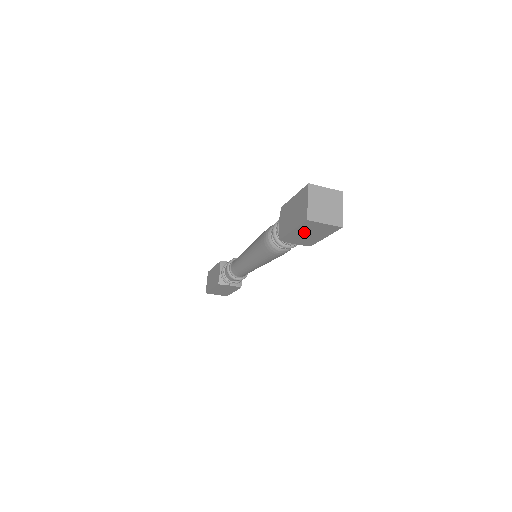
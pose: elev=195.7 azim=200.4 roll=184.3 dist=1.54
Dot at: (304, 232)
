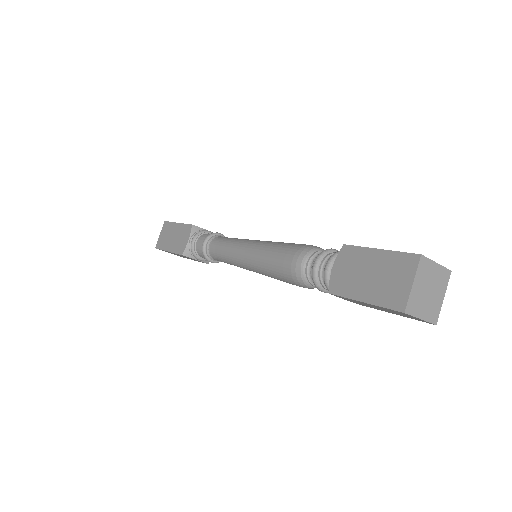
Dot at: (376, 306)
